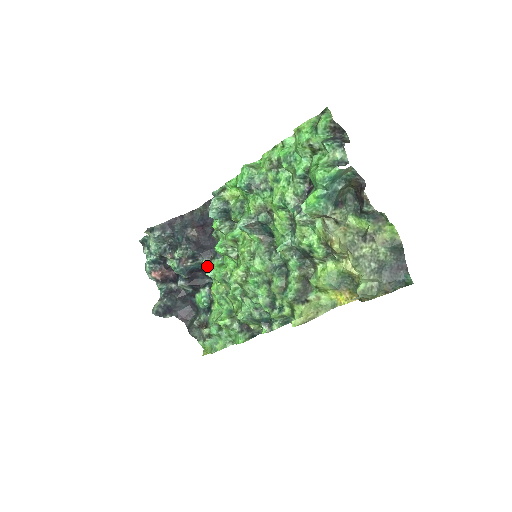
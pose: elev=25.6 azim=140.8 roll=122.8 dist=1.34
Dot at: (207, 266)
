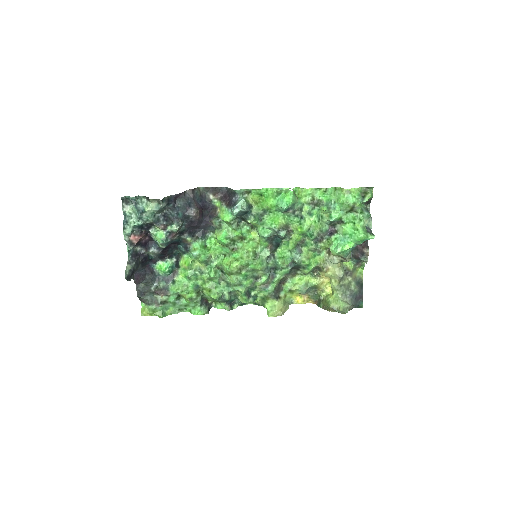
Dot at: (189, 243)
